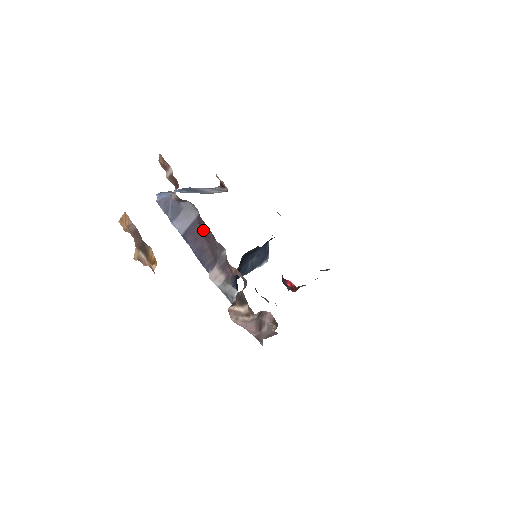
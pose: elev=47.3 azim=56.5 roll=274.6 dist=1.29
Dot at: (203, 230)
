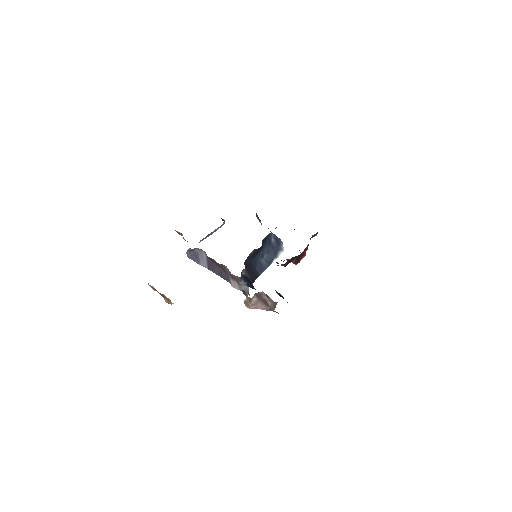
Dot at: (212, 260)
